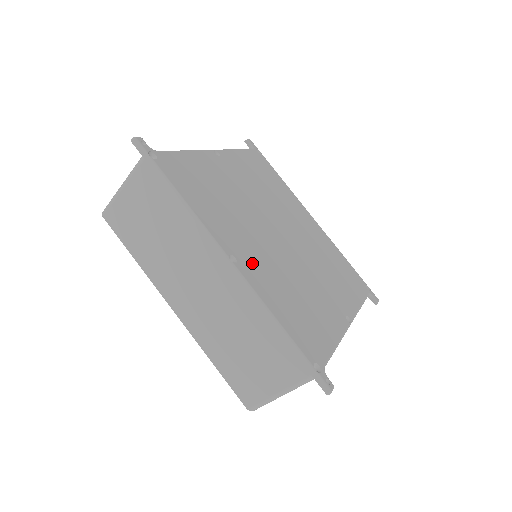
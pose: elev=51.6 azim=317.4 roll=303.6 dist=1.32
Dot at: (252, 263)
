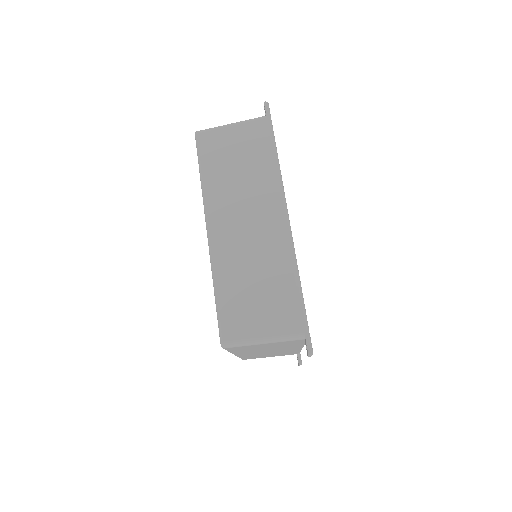
Dot at: occluded
